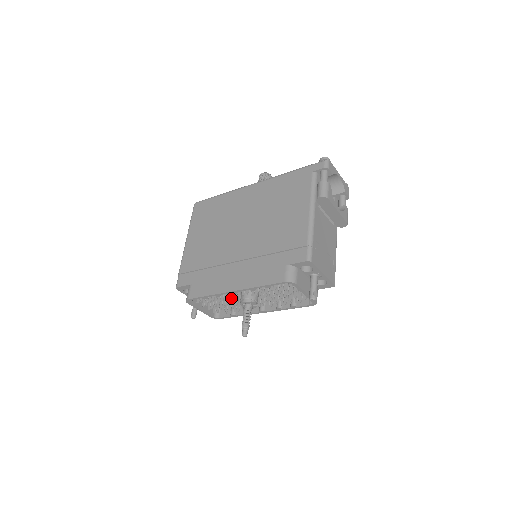
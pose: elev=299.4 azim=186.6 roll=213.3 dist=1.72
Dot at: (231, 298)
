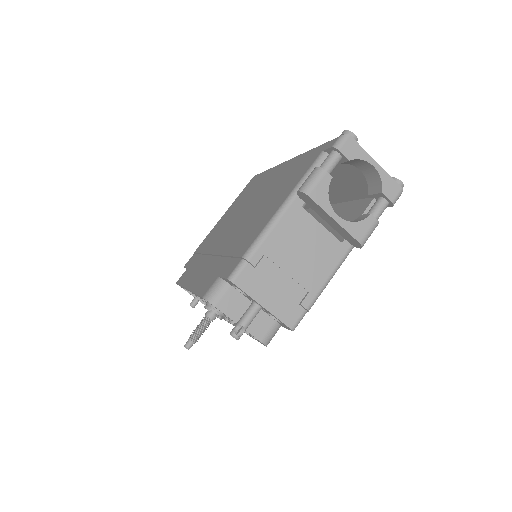
Dot at: occluded
